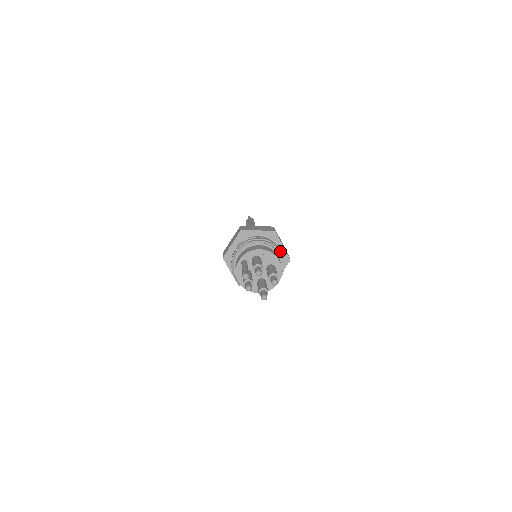
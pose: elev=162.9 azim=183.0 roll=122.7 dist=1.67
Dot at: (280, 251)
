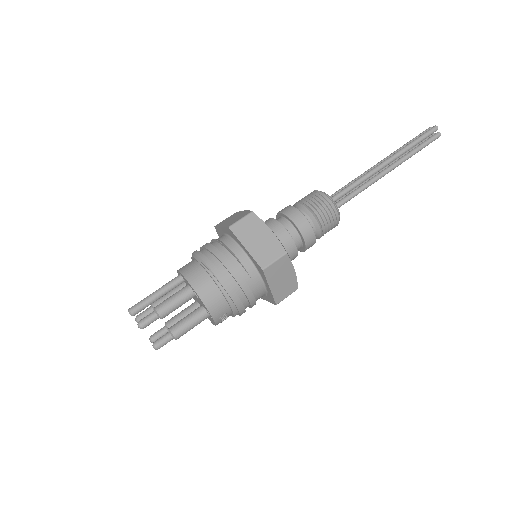
Dot at: (238, 301)
